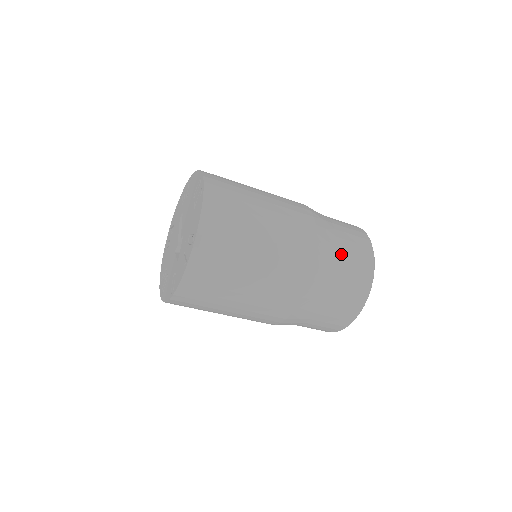
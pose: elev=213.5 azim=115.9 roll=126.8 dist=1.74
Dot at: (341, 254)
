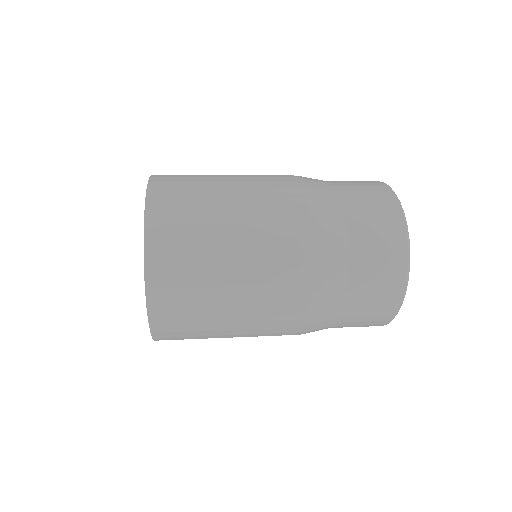
Dot at: (347, 314)
